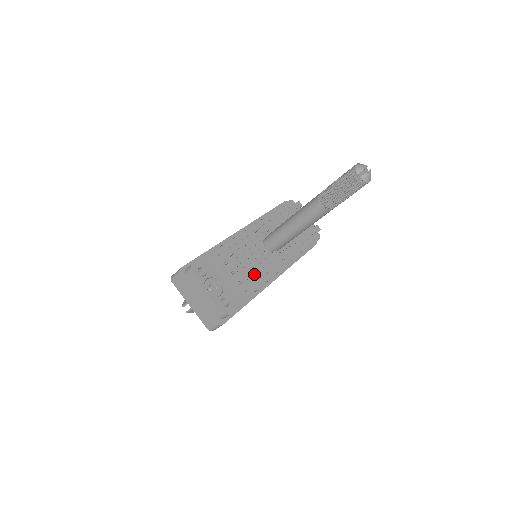
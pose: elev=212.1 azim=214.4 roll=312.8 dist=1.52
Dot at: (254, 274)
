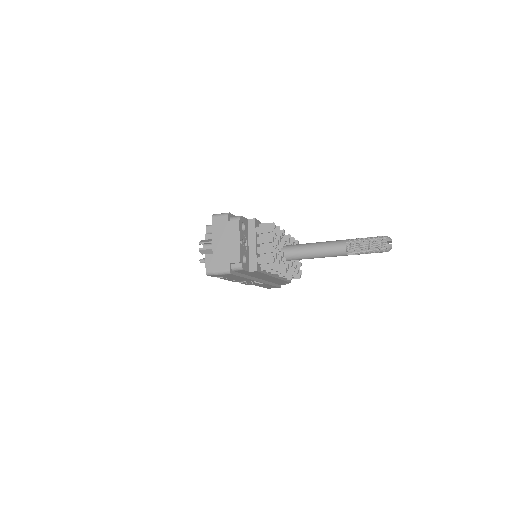
Dot at: occluded
